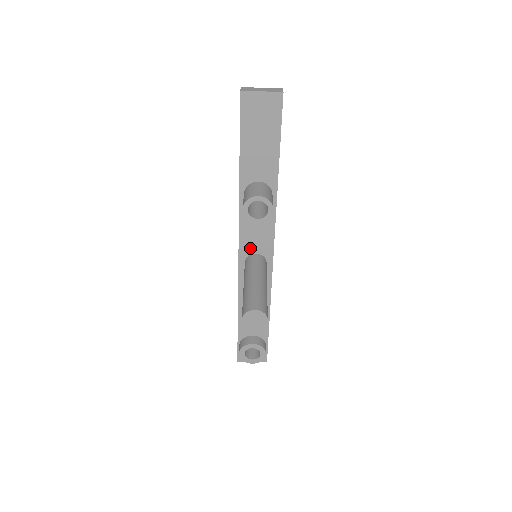
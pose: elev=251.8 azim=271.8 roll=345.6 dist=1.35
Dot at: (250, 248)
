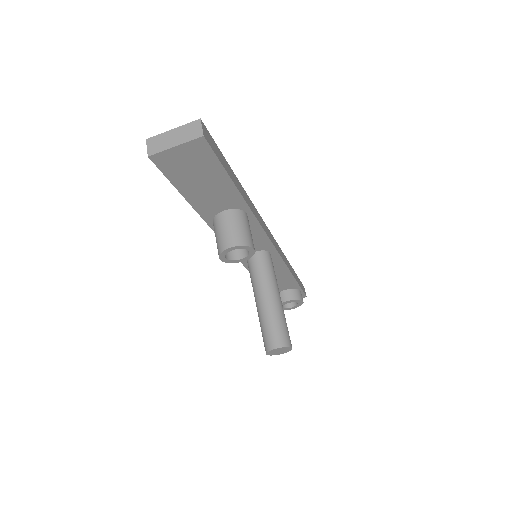
Dot at: occluded
